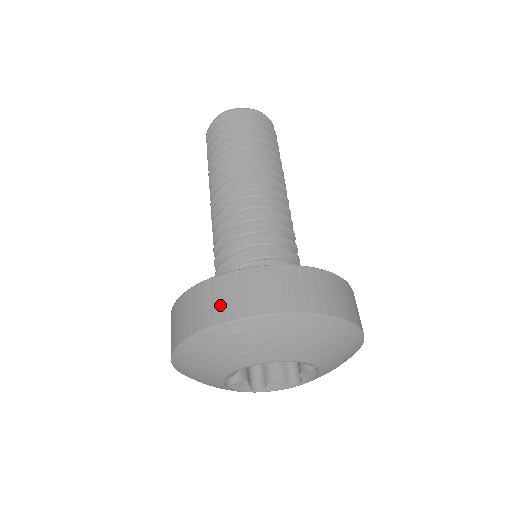
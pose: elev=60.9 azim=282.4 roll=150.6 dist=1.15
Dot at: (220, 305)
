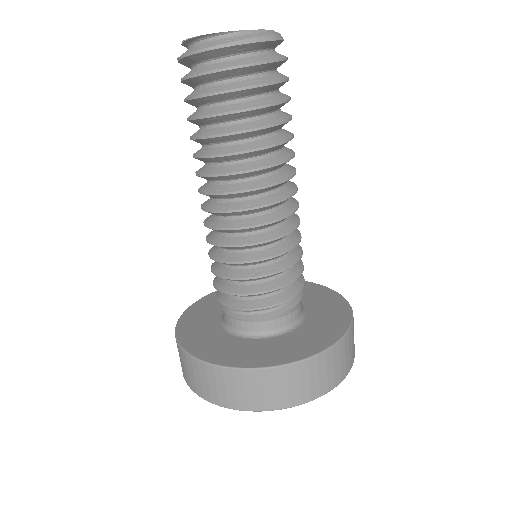
Dot at: (222, 393)
